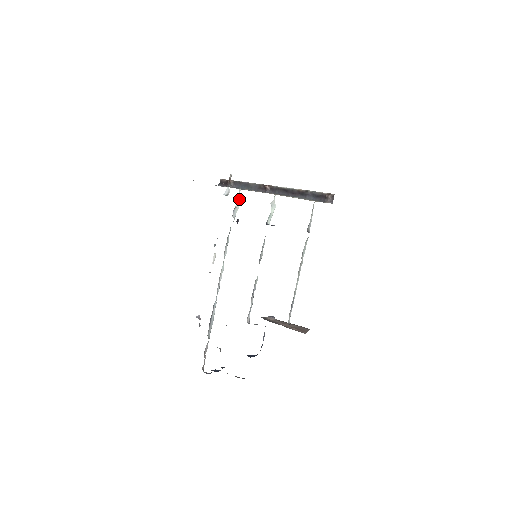
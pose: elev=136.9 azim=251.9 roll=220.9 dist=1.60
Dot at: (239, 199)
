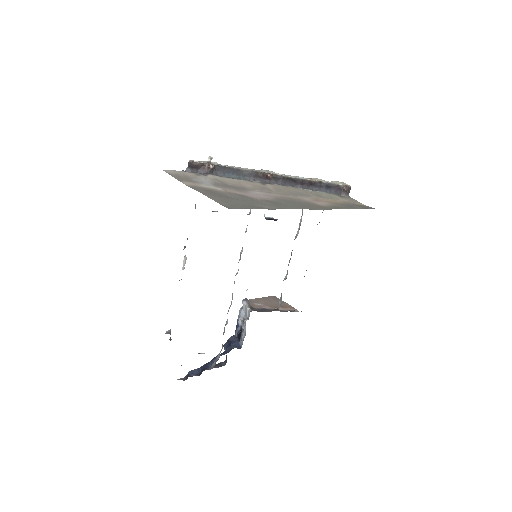
Dot at: occluded
